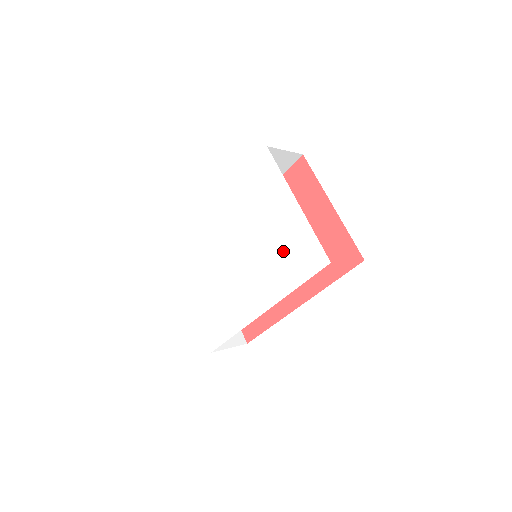
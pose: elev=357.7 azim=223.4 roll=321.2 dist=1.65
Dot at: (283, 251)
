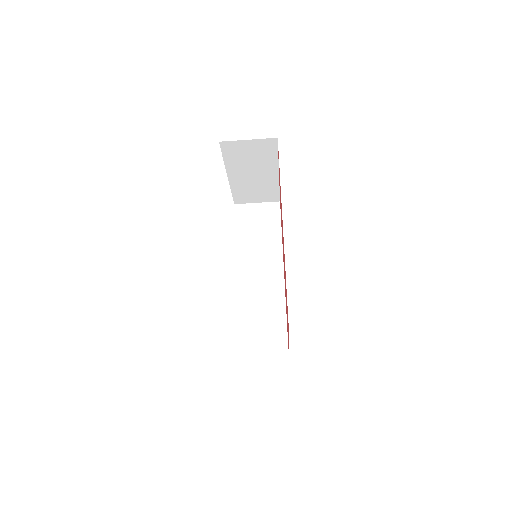
Dot at: occluded
